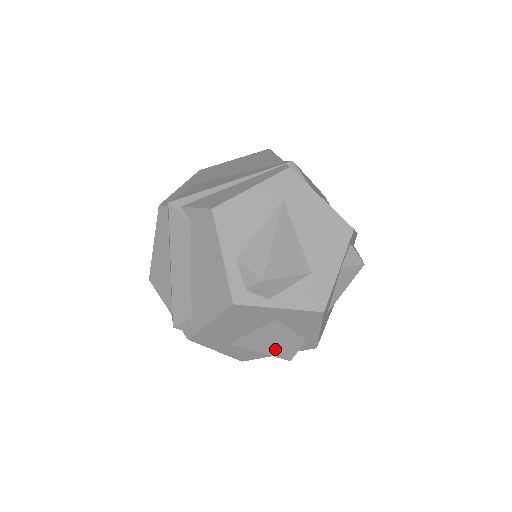
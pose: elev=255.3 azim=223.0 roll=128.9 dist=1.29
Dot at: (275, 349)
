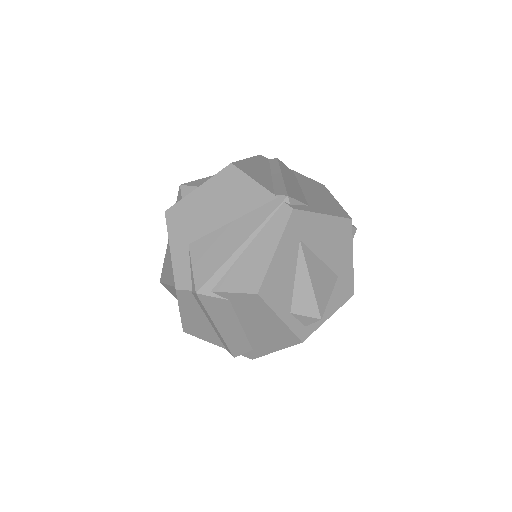
Dot at: occluded
